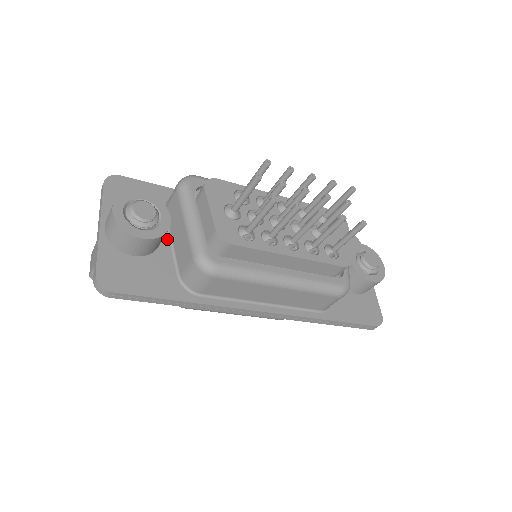
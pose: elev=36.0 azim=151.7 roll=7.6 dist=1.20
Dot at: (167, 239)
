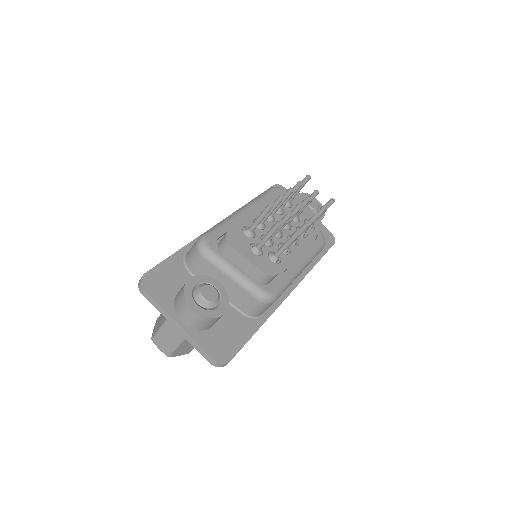
Dot at: occluded
